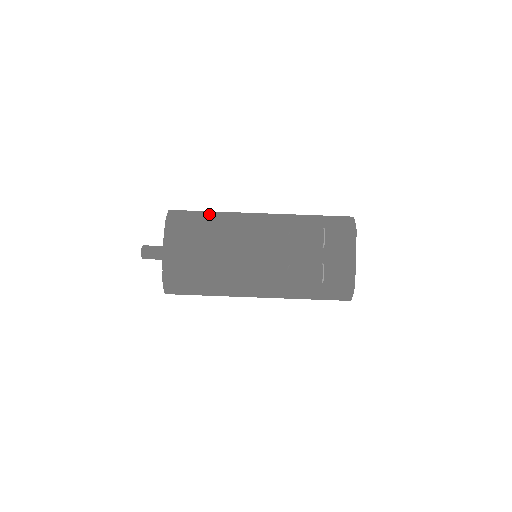
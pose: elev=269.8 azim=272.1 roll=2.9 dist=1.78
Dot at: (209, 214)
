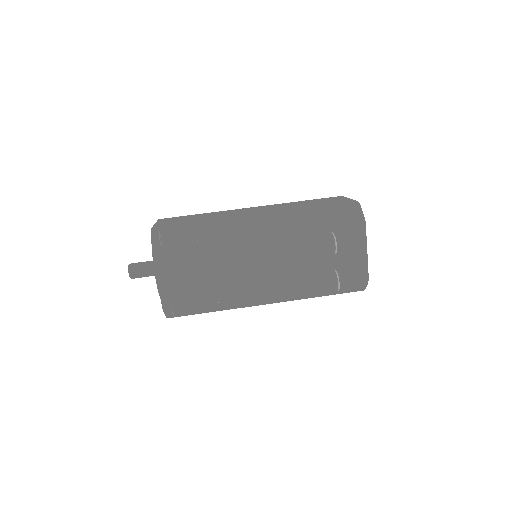
Dot at: (198, 226)
